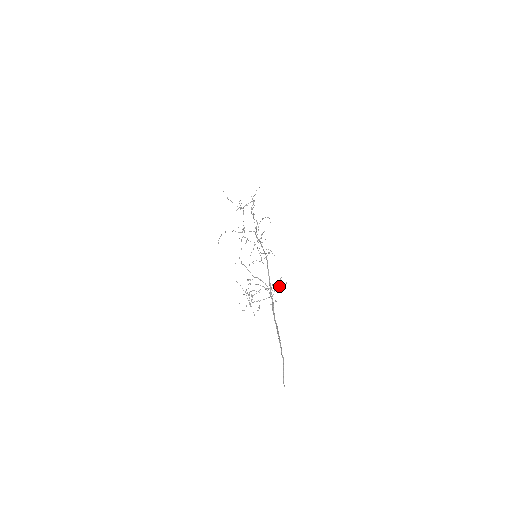
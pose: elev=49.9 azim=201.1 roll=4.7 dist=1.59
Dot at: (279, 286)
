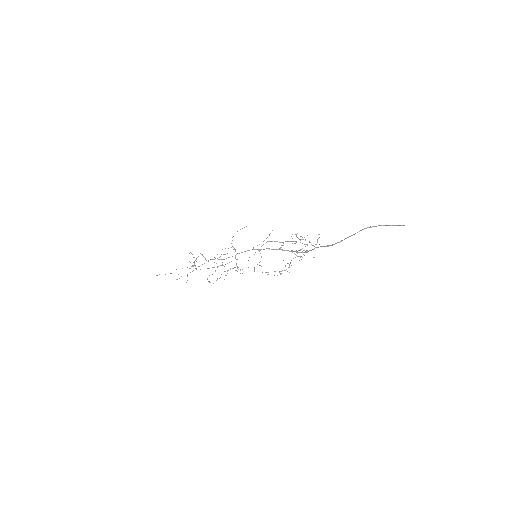
Dot at: (298, 250)
